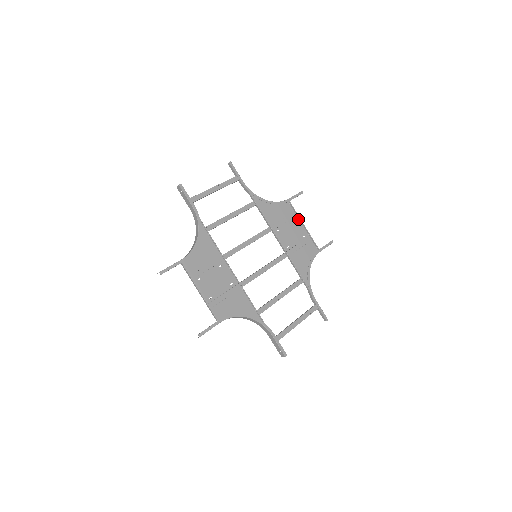
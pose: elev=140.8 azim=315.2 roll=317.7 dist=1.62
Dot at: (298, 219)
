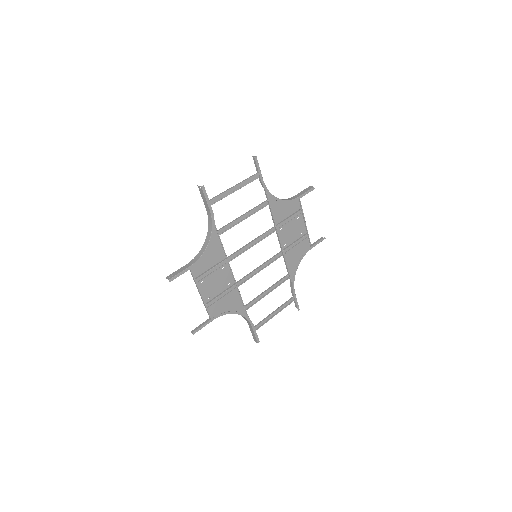
Dot at: (302, 216)
